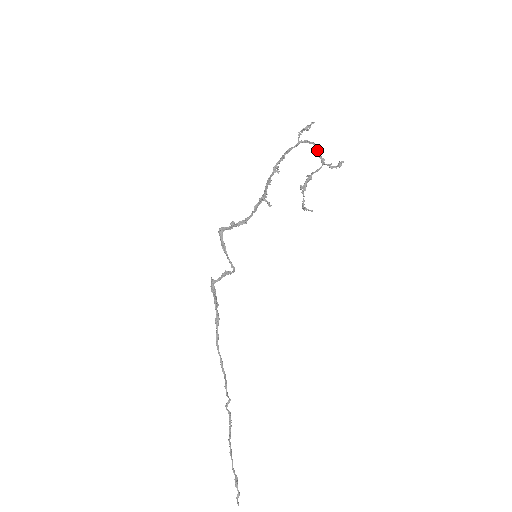
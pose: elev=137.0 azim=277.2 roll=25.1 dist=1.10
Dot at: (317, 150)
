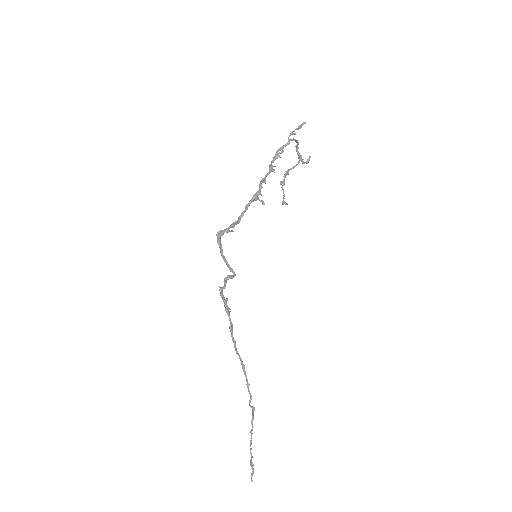
Dot at: (296, 147)
